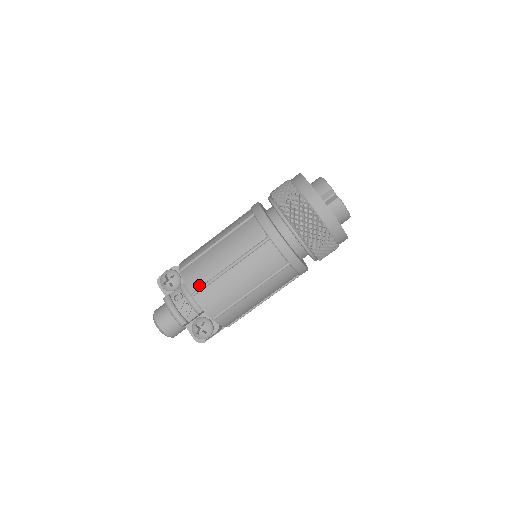
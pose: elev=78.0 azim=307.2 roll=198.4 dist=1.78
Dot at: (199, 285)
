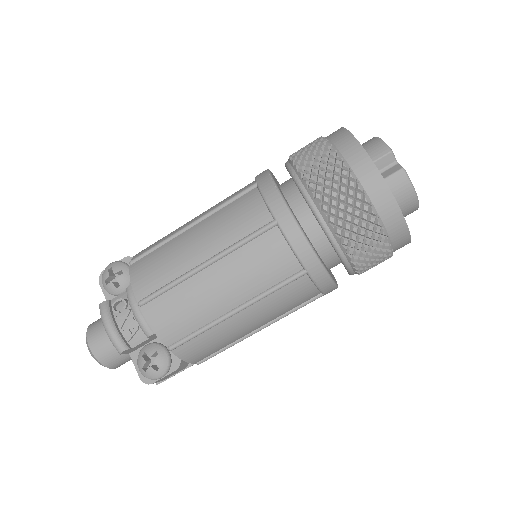
Dot at: (152, 289)
